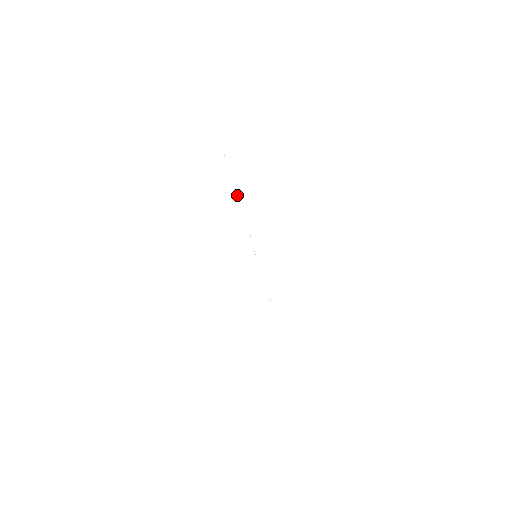
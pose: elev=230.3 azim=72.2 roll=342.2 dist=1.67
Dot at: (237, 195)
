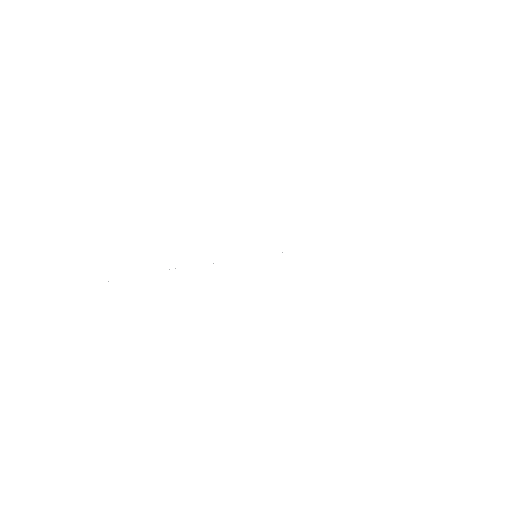
Dot at: occluded
